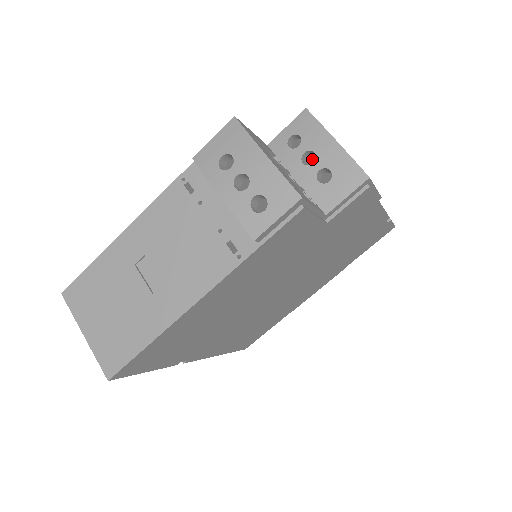
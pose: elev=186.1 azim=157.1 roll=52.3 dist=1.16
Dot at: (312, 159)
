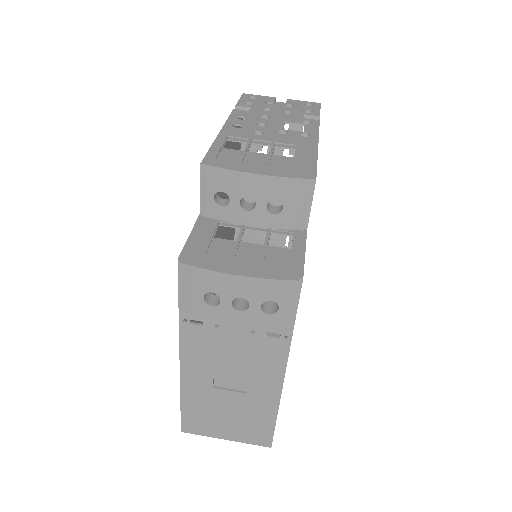
Dot at: occluded
